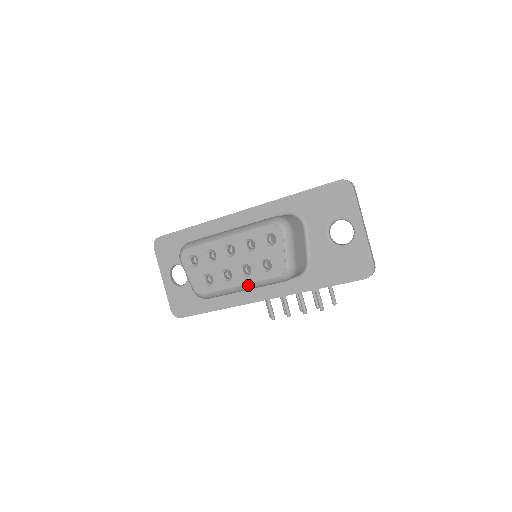
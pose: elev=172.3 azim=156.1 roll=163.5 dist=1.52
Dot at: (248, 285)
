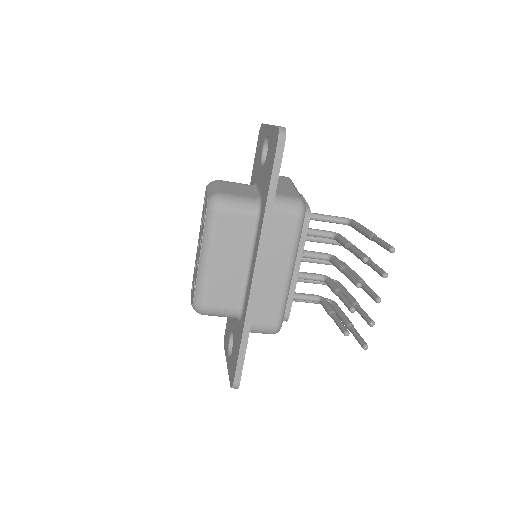
Dot at: (203, 248)
